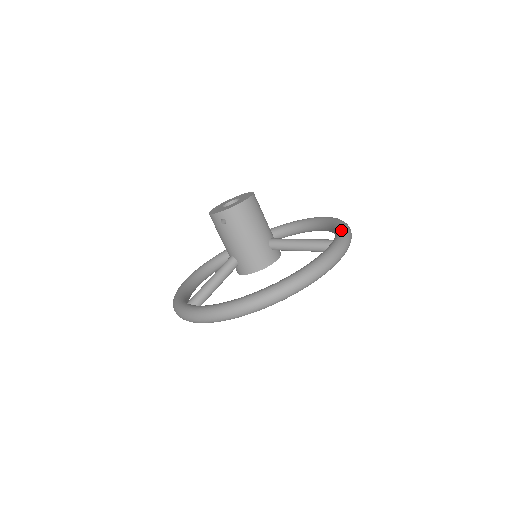
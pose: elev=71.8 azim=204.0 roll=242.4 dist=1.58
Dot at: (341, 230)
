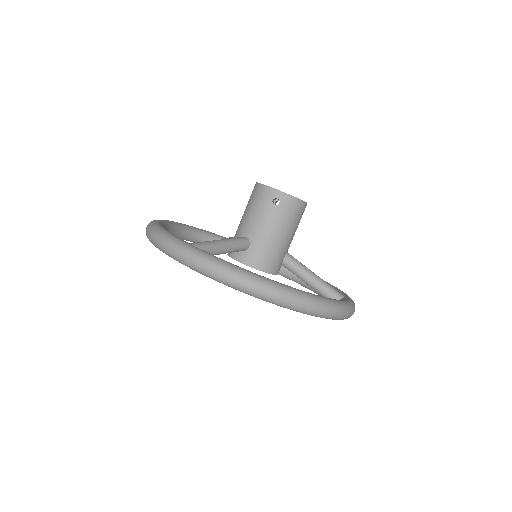
Dot at: occluded
